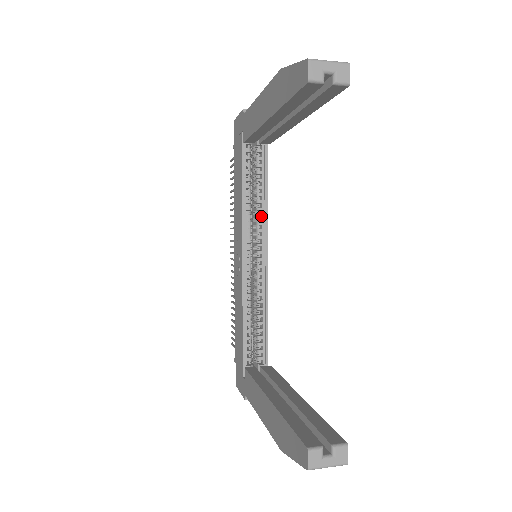
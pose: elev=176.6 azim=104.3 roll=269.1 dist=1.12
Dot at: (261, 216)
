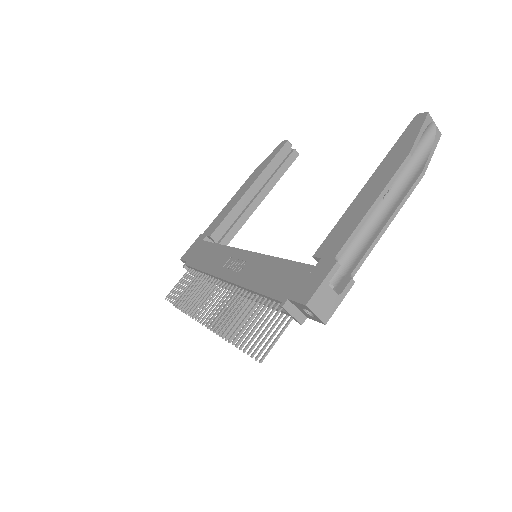
Dot at: occluded
